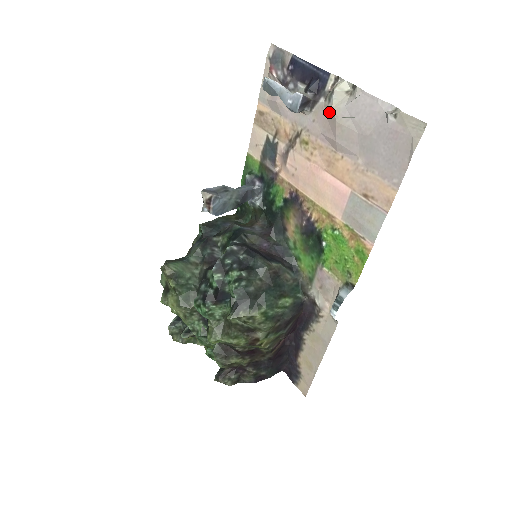
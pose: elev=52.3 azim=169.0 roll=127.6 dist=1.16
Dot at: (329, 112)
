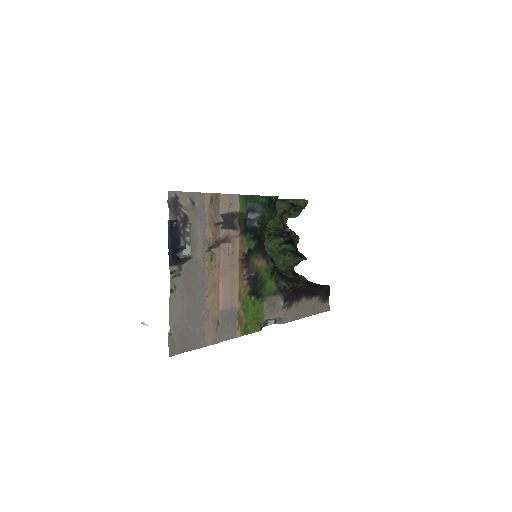
Dot at: (186, 277)
